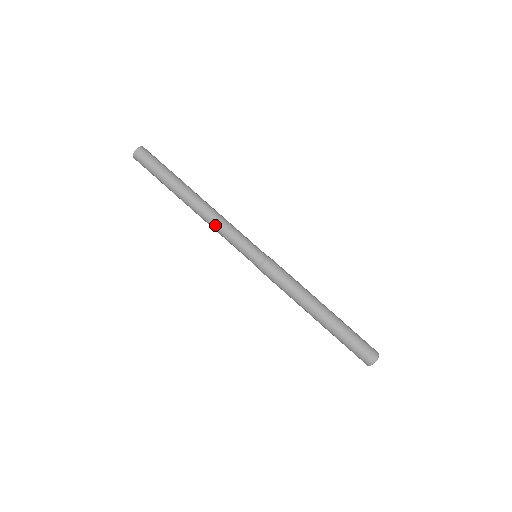
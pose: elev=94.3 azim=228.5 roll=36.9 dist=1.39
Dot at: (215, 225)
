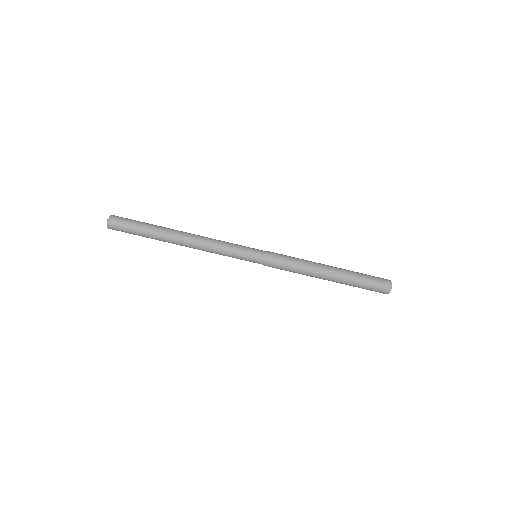
Dot at: (210, 250)
